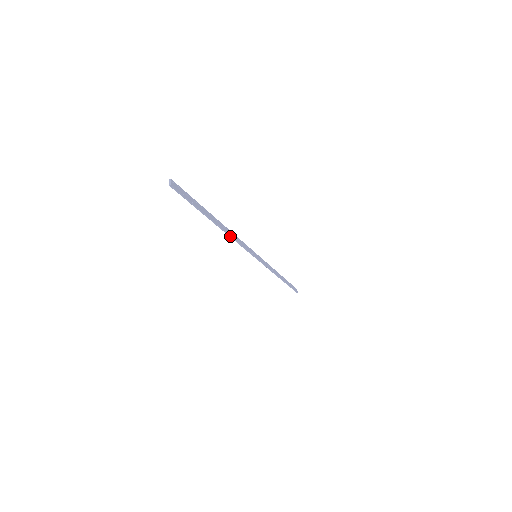
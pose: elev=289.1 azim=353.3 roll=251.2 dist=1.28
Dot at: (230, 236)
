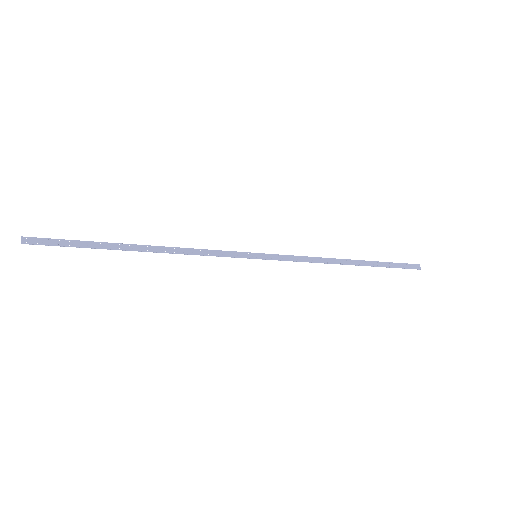
Dot at: (173, 253)
